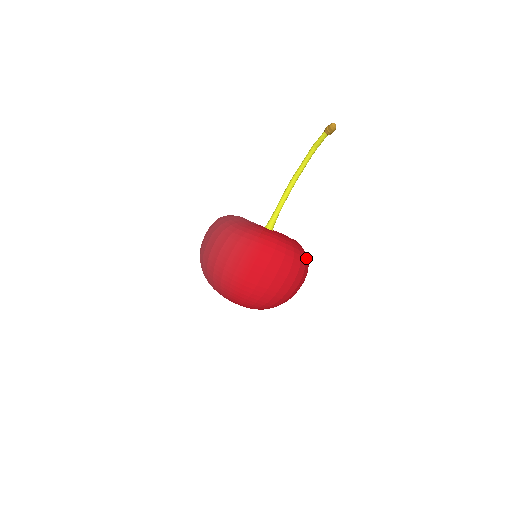
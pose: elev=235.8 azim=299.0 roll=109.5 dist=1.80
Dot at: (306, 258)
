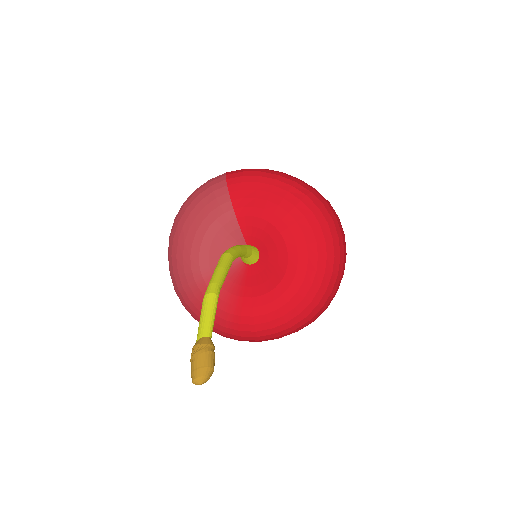
Dot at: (323, 296)
